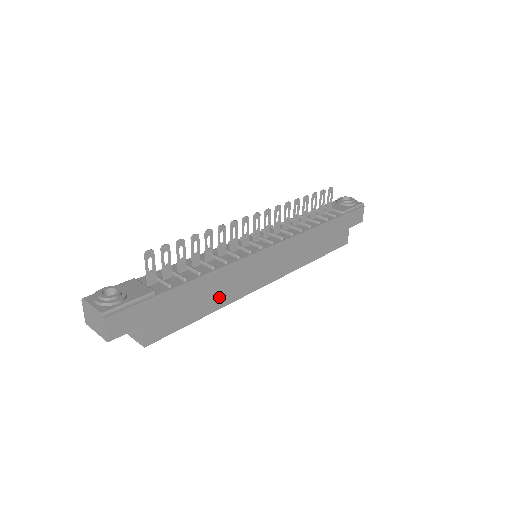
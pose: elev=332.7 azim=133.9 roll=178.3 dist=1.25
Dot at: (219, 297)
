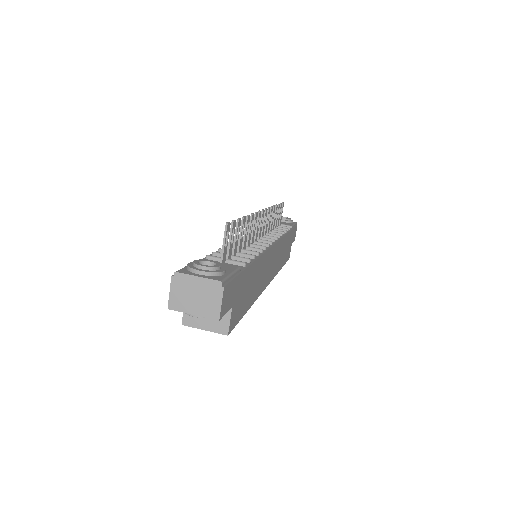
Dot at: (256, 288)
